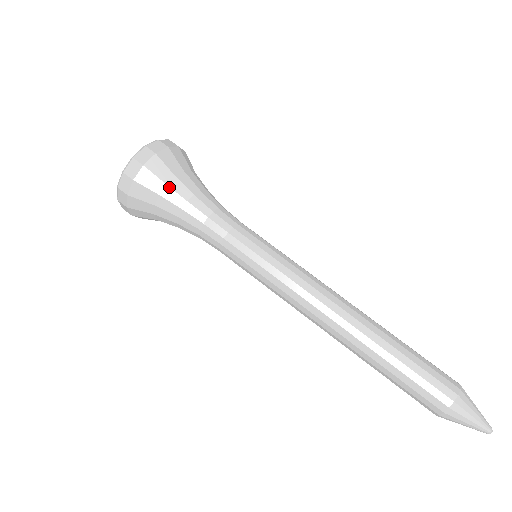
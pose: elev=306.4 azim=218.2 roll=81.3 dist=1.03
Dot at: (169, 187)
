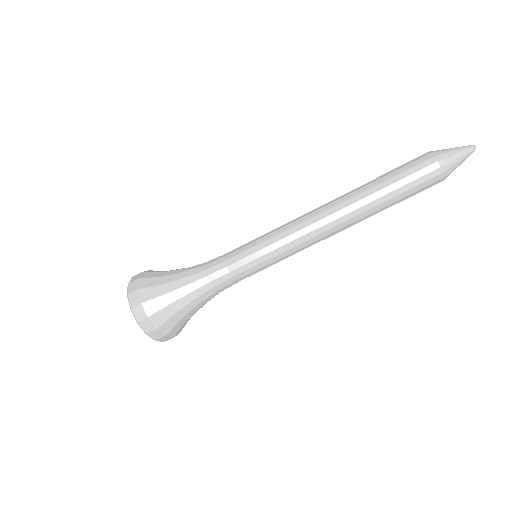
Dot at: (167, 272)
